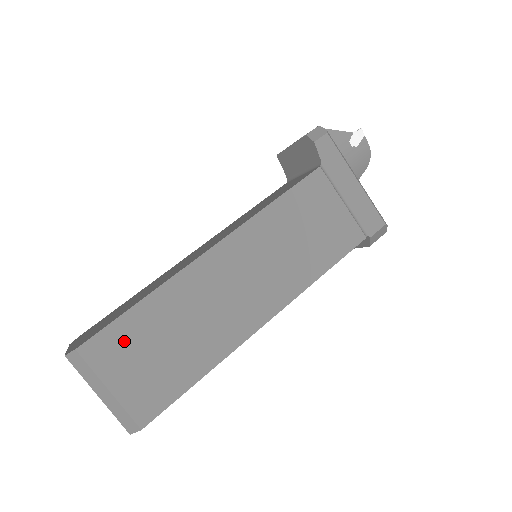
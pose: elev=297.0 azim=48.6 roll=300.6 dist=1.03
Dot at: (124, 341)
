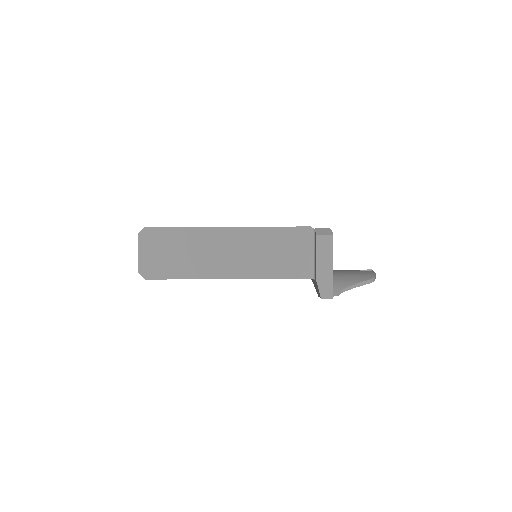
Dot at: occluded
